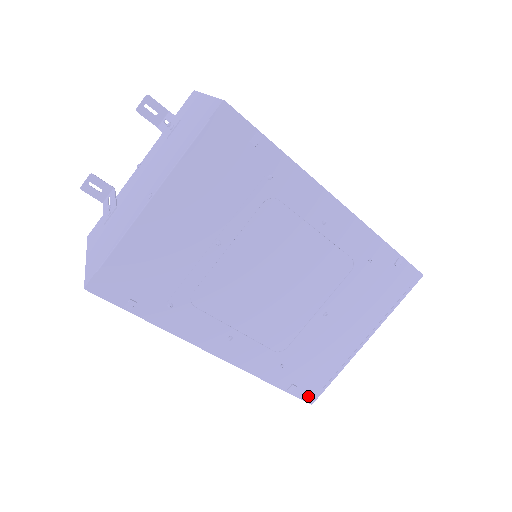
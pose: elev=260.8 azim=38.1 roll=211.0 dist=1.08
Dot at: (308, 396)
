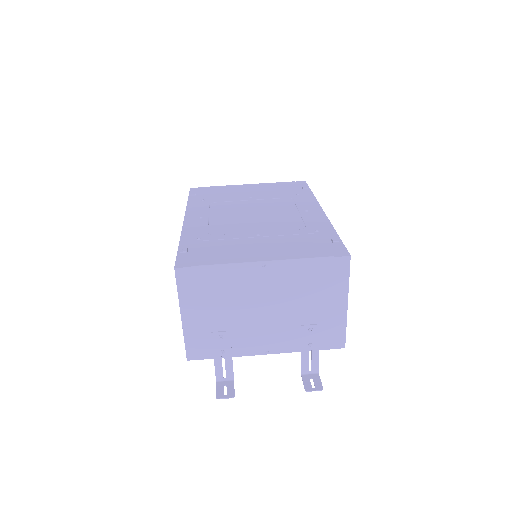
Dot at: (182, 262)
